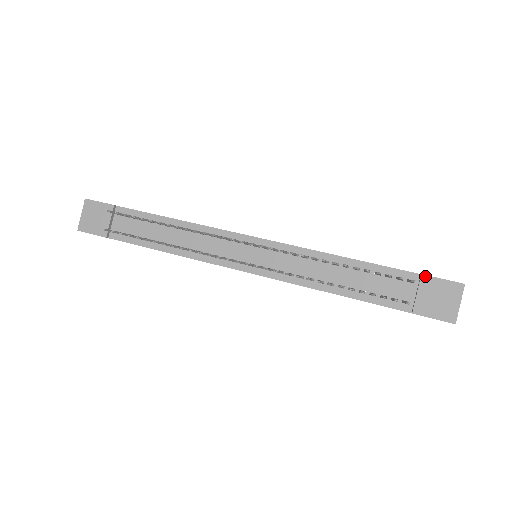
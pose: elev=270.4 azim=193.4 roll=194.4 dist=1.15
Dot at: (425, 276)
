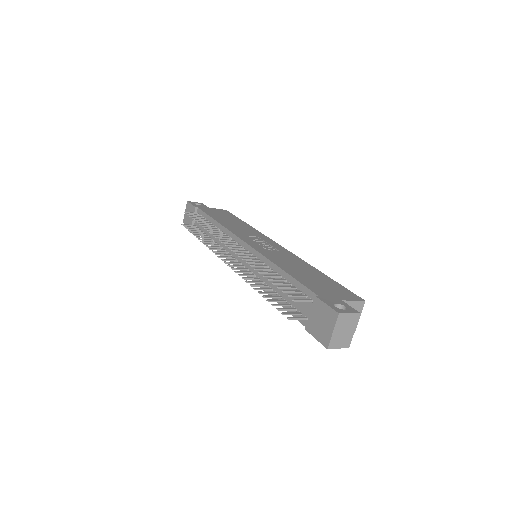
Dot at: (317, 298)
